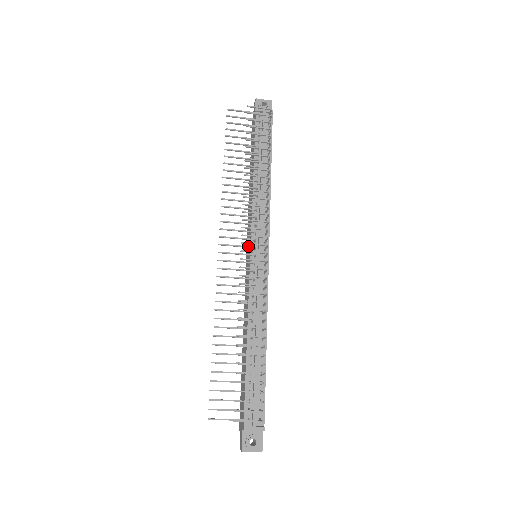
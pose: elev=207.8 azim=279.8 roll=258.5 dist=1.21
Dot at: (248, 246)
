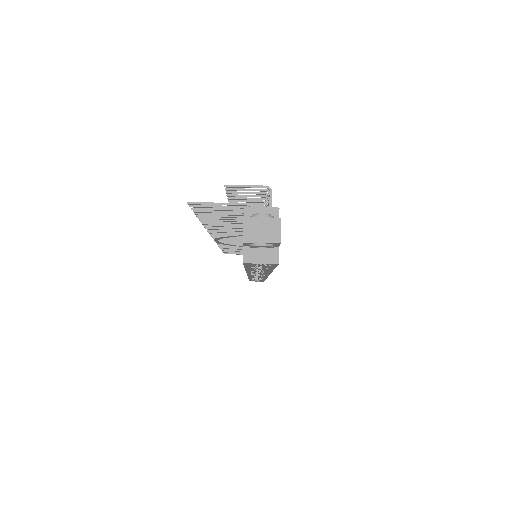
Dot at: occluded
